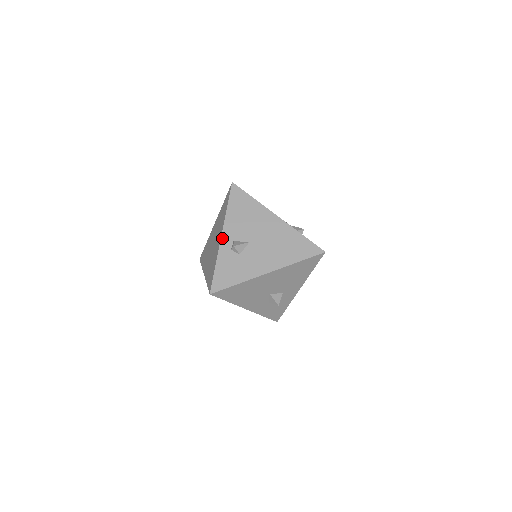
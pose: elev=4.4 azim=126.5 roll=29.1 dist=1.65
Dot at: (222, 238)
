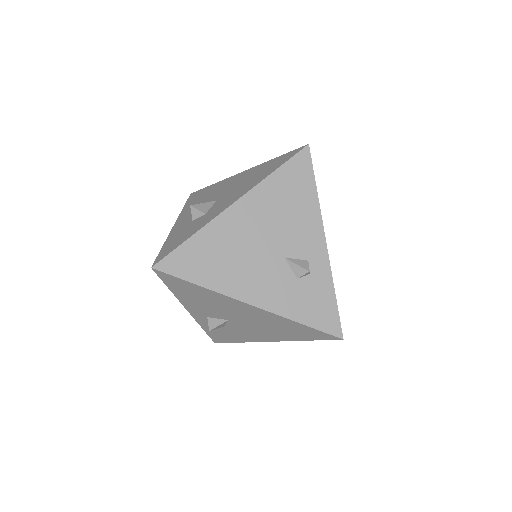
Dot at: (191, 314)
